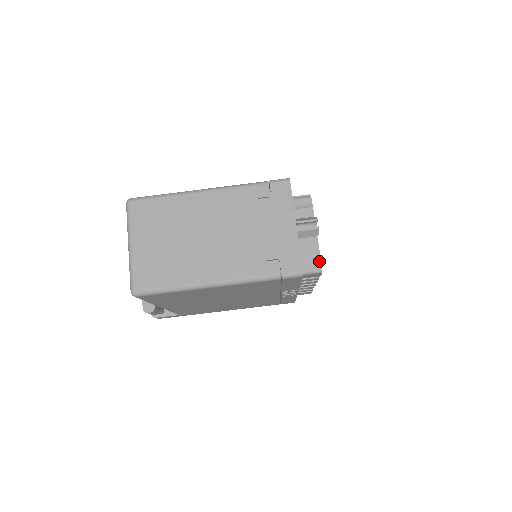
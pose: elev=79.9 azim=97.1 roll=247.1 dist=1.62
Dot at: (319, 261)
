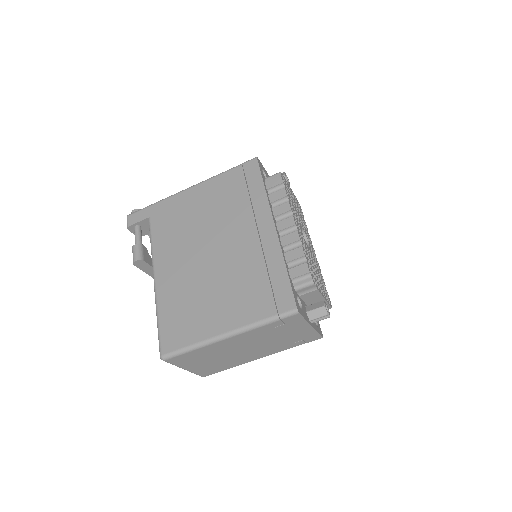
Dot at: (329, 306)
